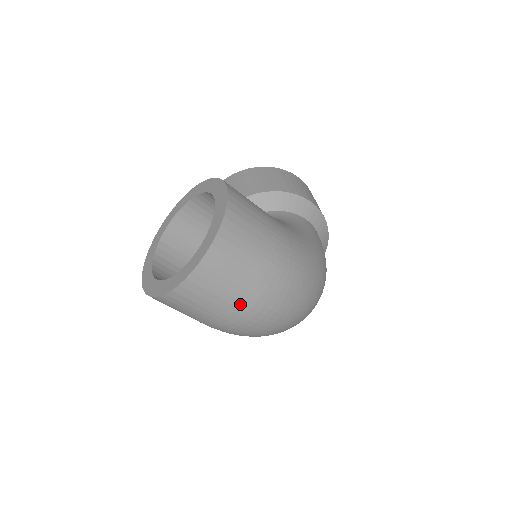
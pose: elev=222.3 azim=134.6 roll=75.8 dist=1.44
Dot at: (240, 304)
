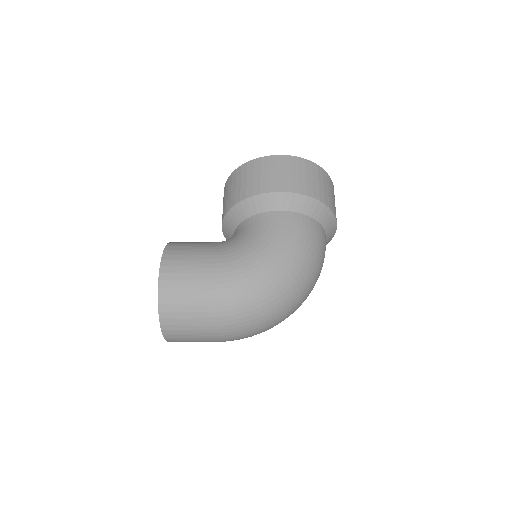
Dot at: (210, 336)
